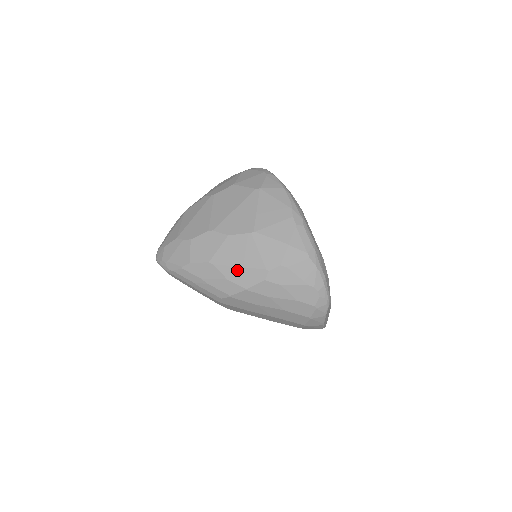
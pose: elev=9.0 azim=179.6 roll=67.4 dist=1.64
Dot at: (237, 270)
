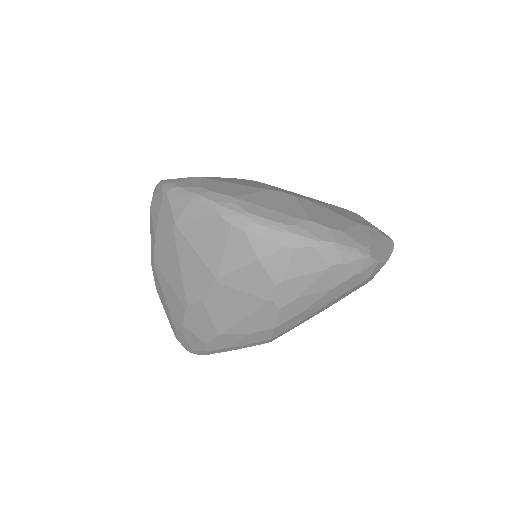
Dot at: (246, 322)
